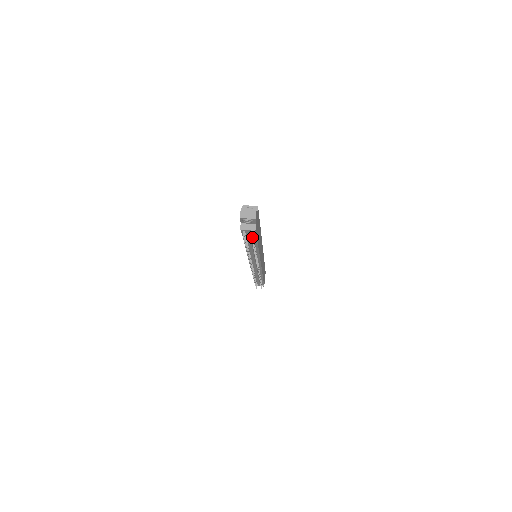
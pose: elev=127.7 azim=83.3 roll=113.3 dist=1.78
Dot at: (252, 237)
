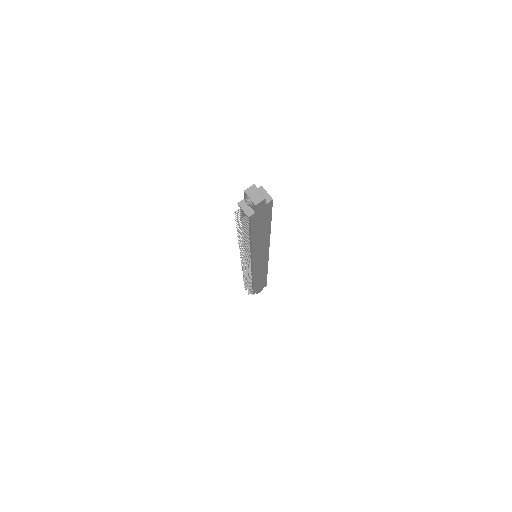
Dot at: (243, 222)
